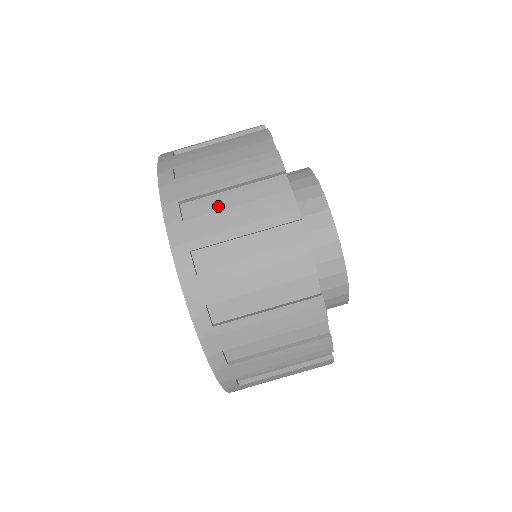
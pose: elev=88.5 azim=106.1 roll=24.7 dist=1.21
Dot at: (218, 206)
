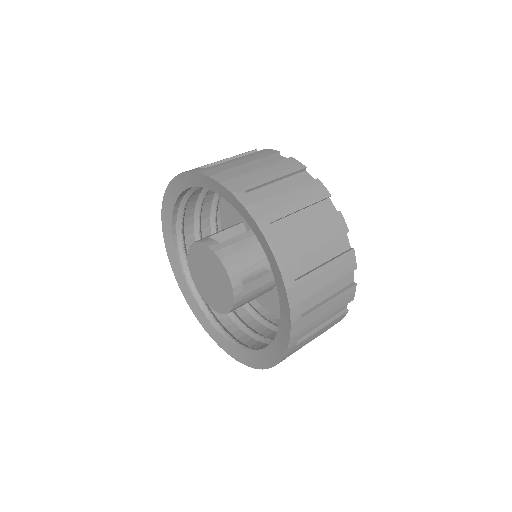
Dot at: occluded
